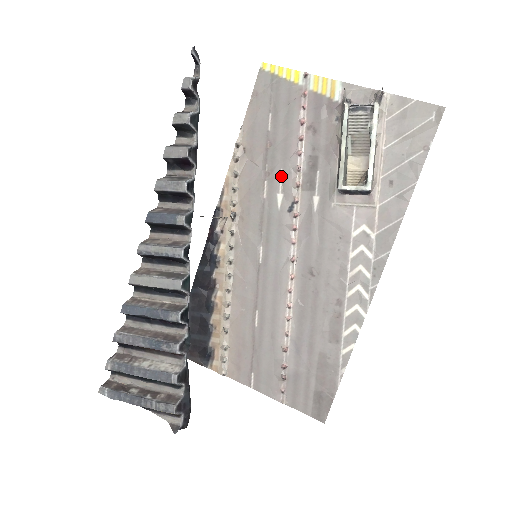
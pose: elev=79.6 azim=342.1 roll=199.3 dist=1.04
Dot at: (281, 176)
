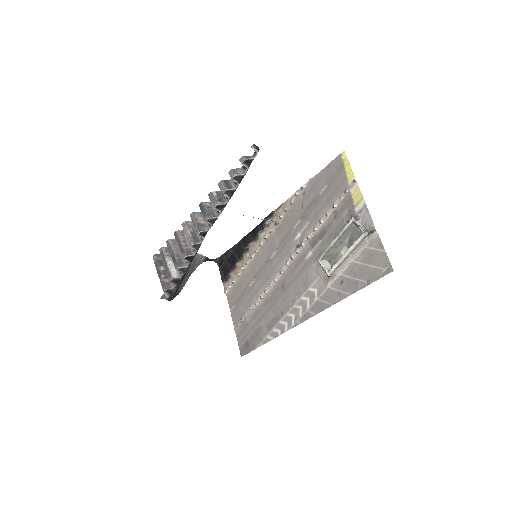
Dot at: (307, 225)
